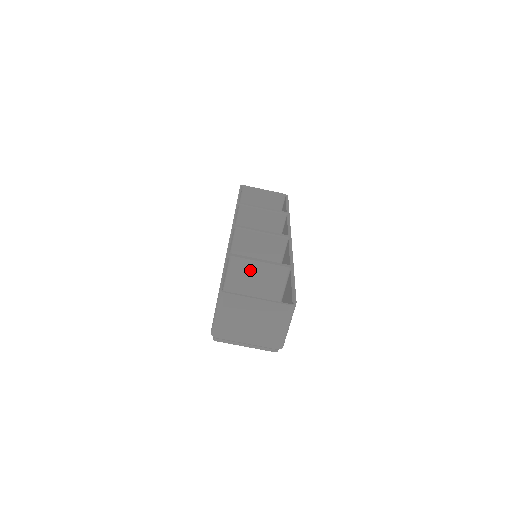
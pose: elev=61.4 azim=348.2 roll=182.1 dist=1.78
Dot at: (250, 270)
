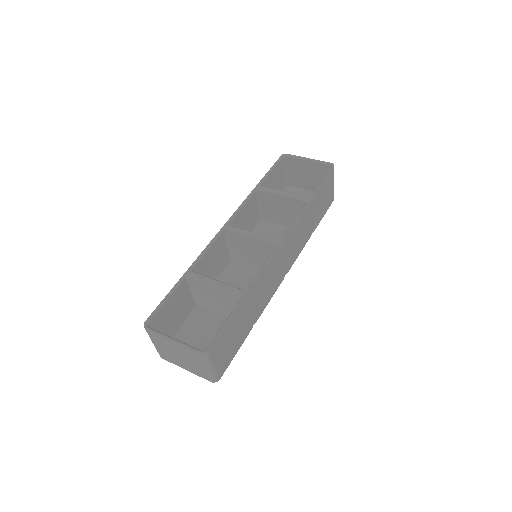
Dot at: (209, 290)
